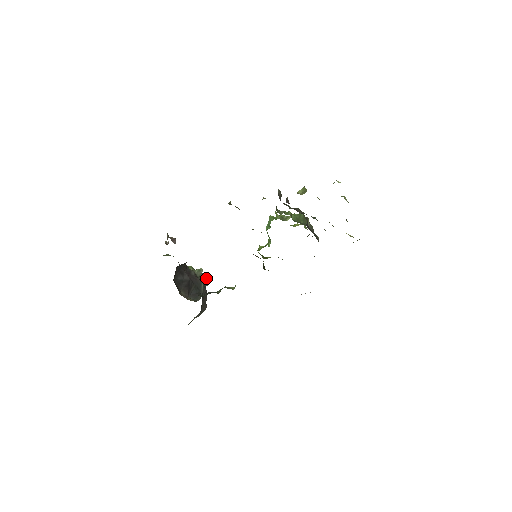
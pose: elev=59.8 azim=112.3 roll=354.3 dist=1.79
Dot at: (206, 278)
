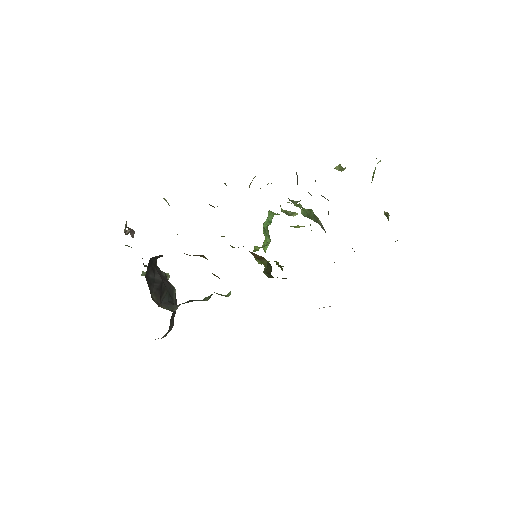
Dot at: occluded
